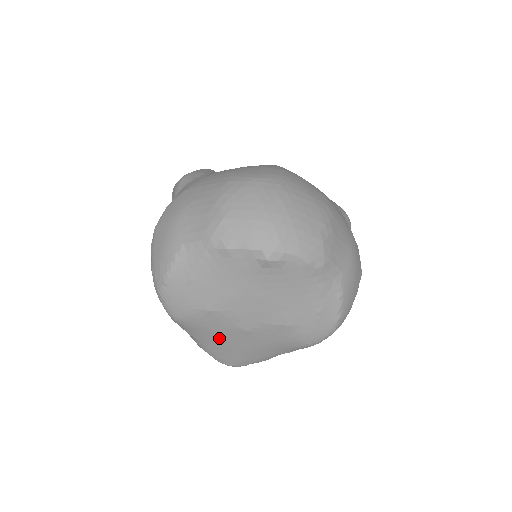
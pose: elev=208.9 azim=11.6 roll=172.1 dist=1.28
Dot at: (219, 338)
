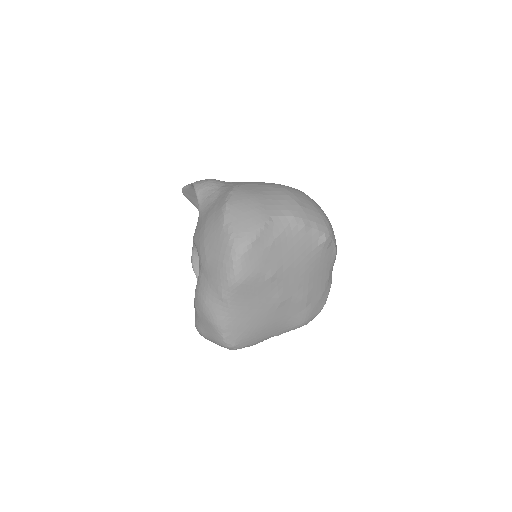
Dot at: (254, 309)
